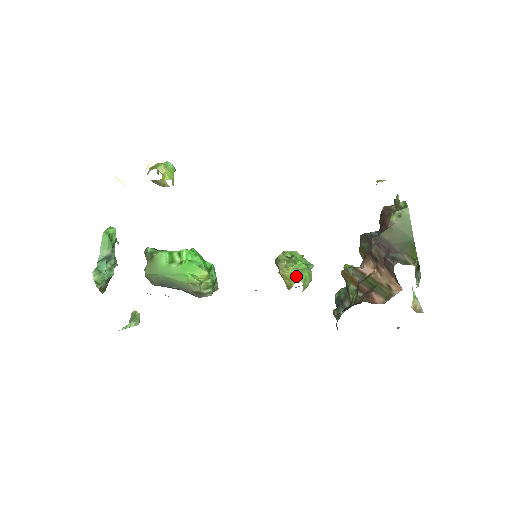
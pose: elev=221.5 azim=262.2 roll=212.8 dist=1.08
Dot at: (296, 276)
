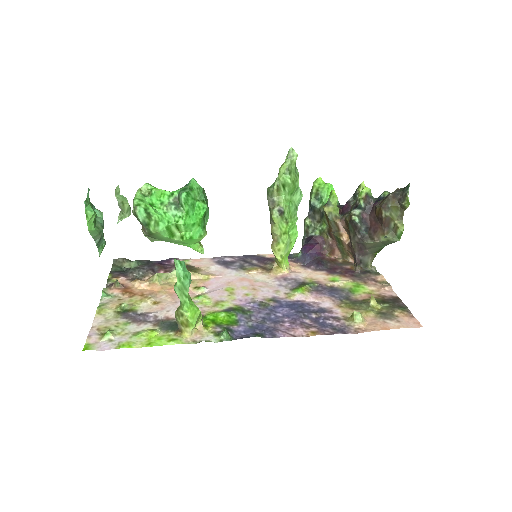
Dot at: (284, 259)
